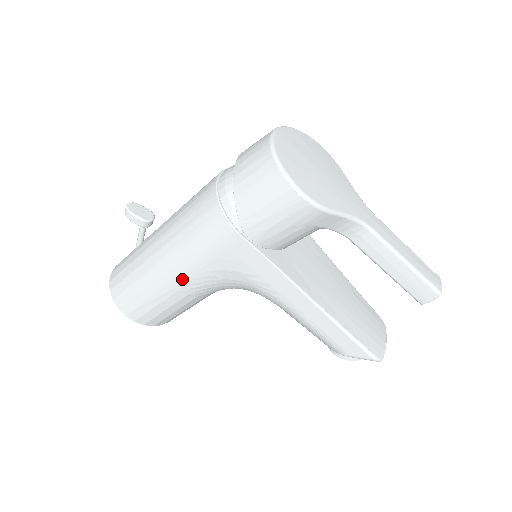
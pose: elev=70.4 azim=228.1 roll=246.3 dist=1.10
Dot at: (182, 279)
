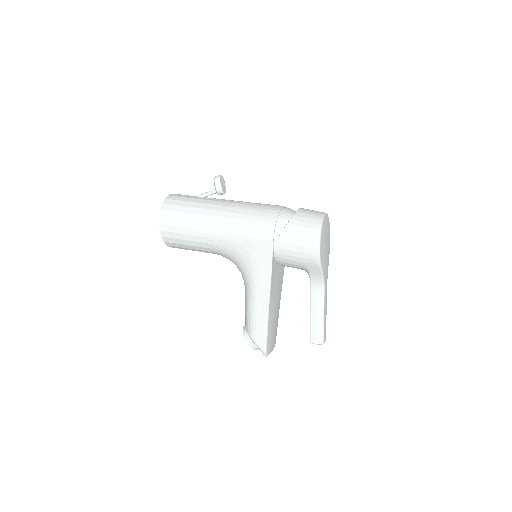
Dot at: (218, 234)
